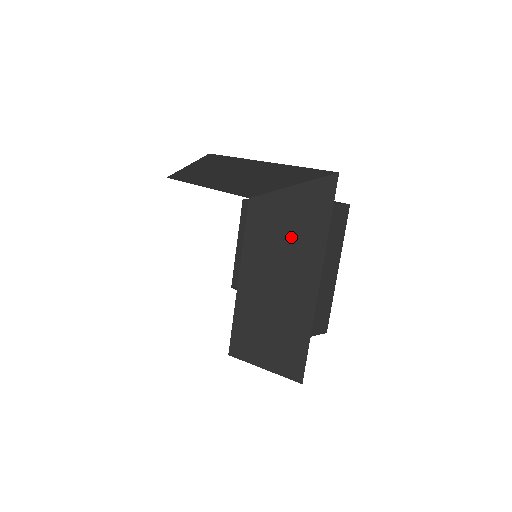
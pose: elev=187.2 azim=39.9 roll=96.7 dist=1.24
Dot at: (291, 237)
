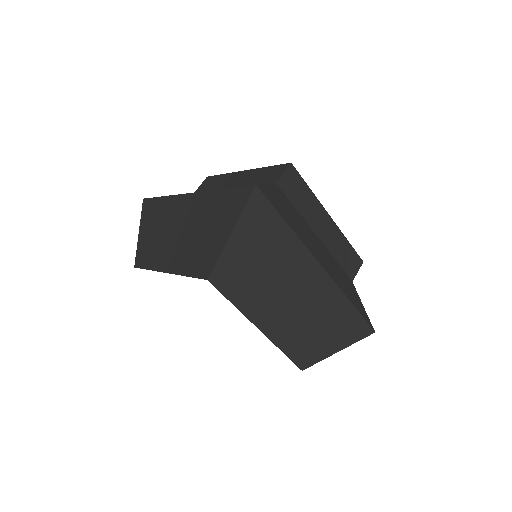
Dot at: (268, 266)
